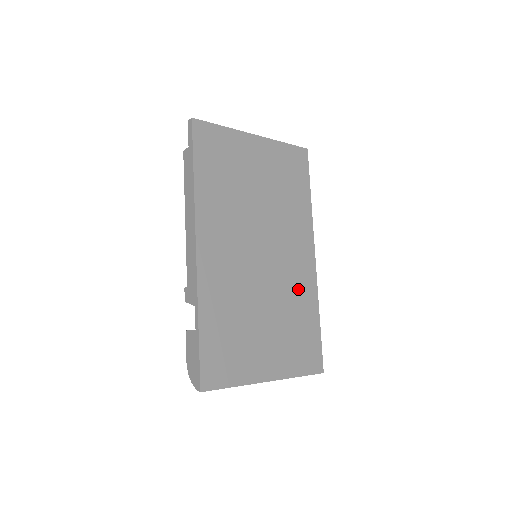
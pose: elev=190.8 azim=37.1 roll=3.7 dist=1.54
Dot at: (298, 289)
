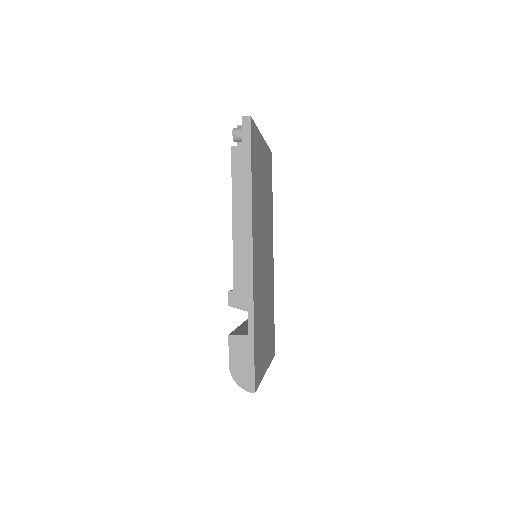
Dot at: (271, 285)
